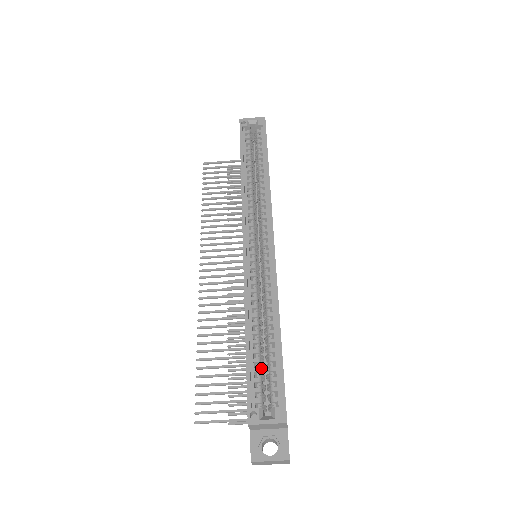
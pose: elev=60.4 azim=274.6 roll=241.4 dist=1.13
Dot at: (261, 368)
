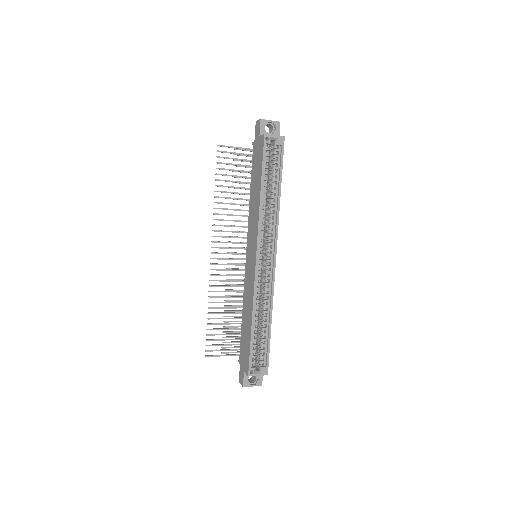
Dot at: (256, 343)
